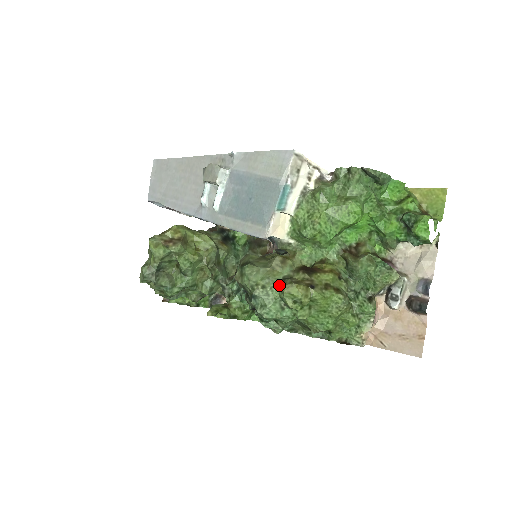
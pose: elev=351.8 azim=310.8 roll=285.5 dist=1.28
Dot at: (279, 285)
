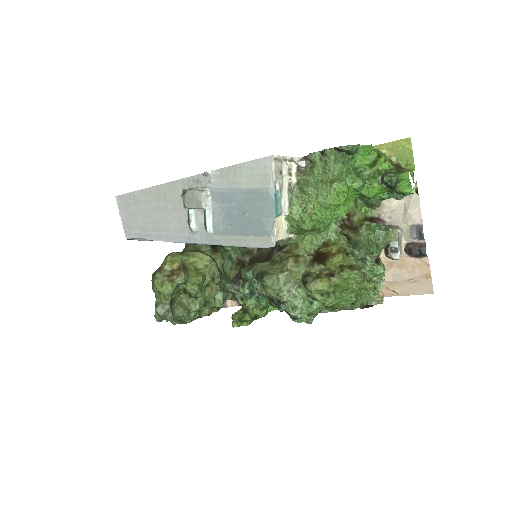
Dot at: (302, 284)
